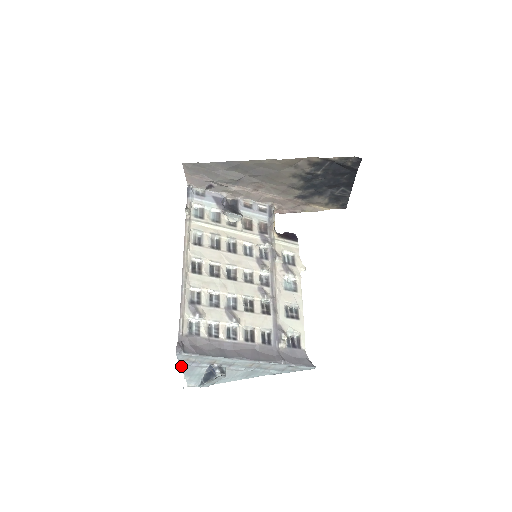
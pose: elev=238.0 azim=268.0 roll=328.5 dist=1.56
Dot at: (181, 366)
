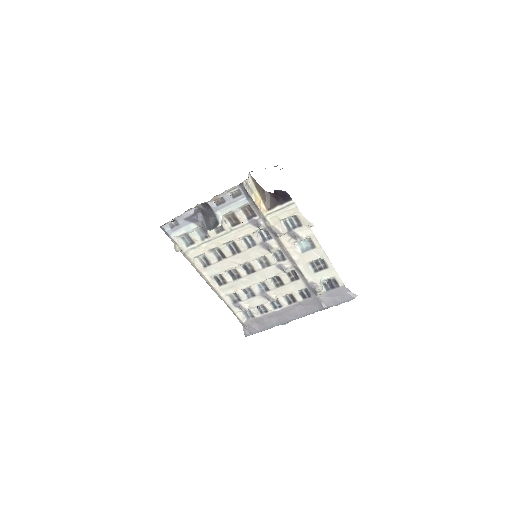
Dot at: occluded
